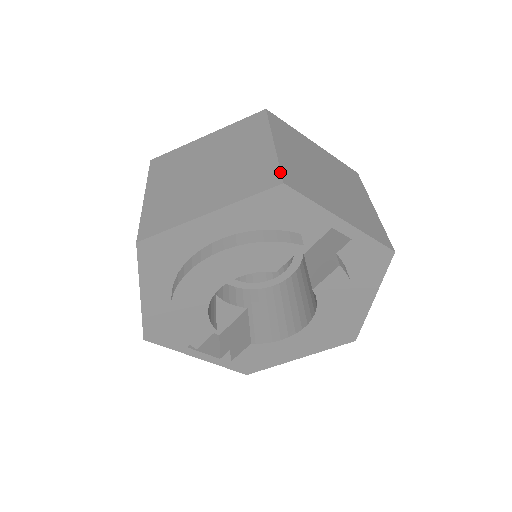
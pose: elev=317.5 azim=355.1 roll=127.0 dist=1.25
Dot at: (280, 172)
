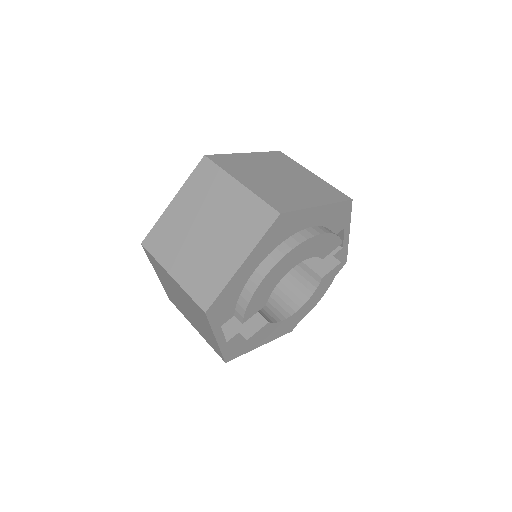
Dot at: (343, 193)
